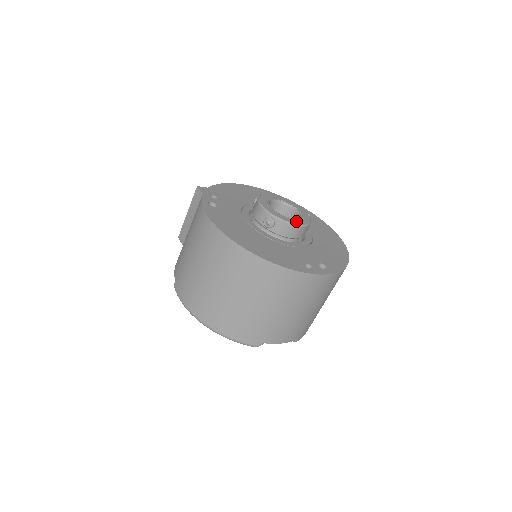
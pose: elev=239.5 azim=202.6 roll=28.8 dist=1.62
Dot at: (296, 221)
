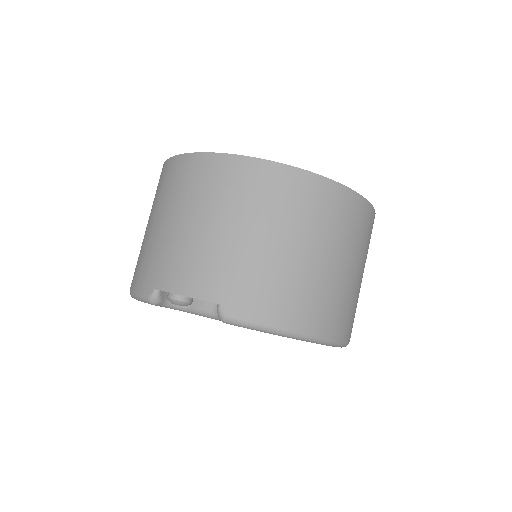
Dot at: occluded
